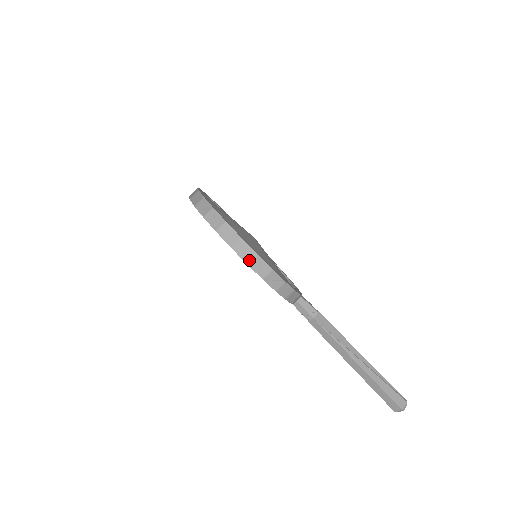
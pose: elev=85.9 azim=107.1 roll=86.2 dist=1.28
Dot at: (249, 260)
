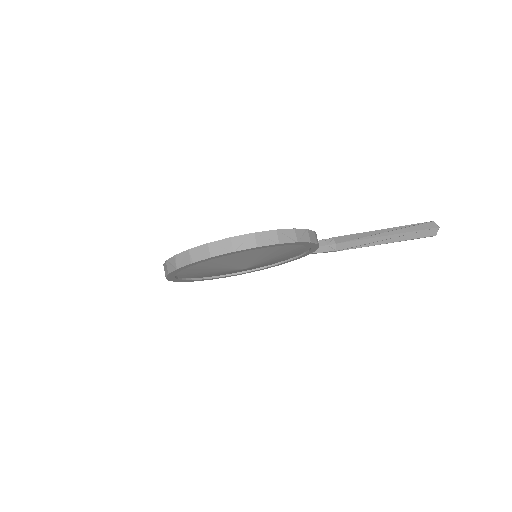
Dot at: (277, 240)
